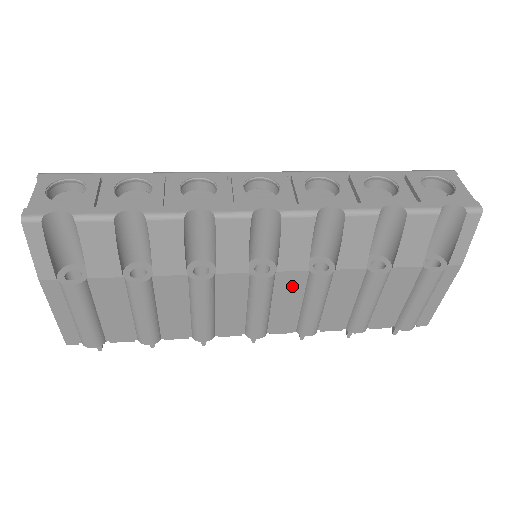
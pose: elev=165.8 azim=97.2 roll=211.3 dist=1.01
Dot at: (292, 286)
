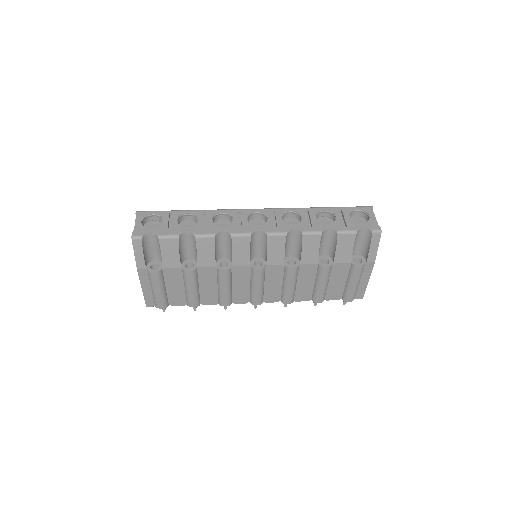
Dot at: (276, 274)
